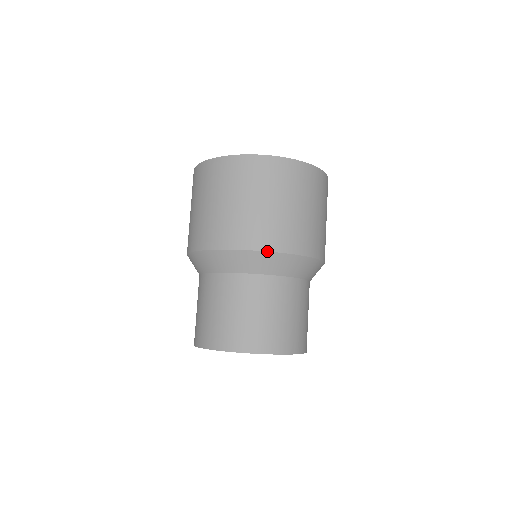
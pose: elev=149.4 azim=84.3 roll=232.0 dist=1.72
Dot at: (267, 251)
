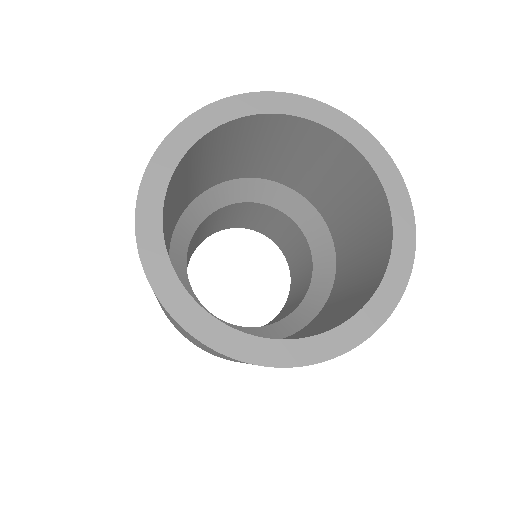
Dot at: occluded
